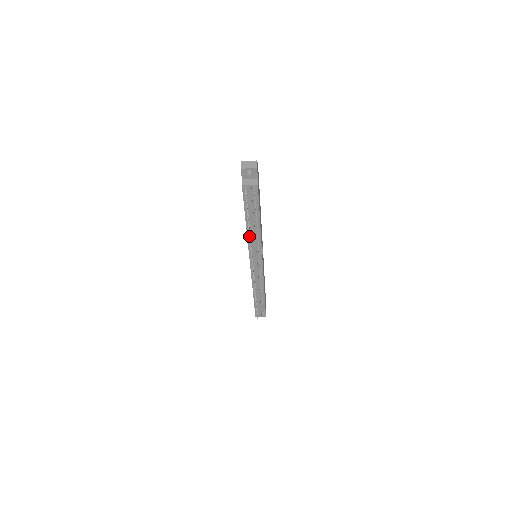
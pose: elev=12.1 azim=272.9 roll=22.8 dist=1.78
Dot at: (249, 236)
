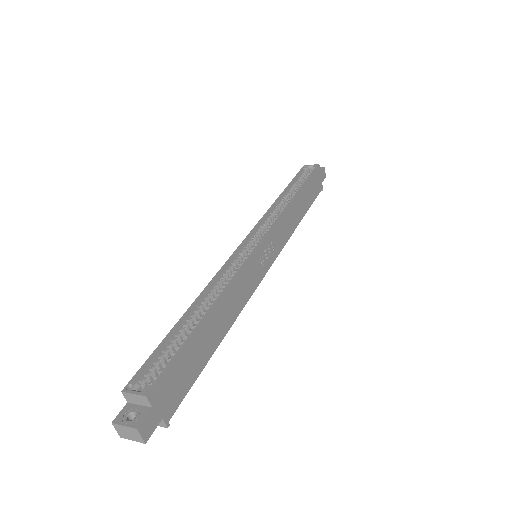
Dot at: occluded
